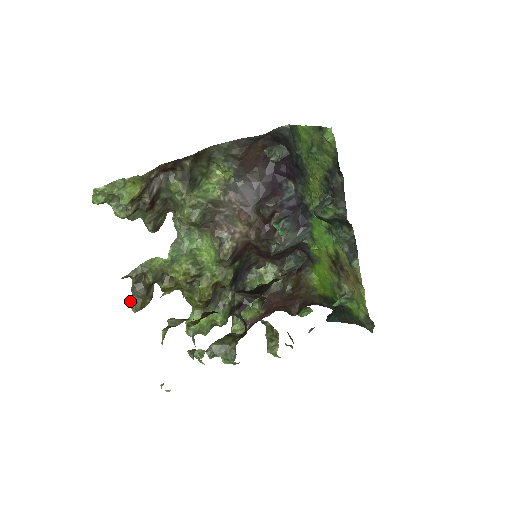
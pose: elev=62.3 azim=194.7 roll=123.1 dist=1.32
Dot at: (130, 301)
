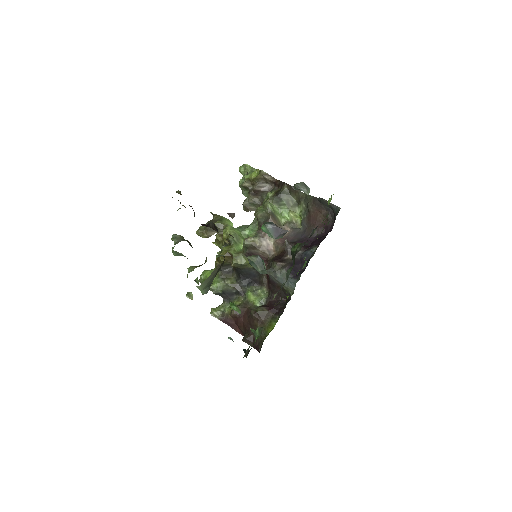
Dot at: (201, 226)
